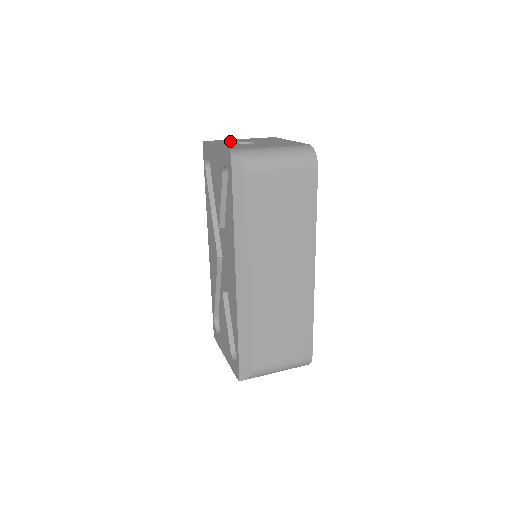
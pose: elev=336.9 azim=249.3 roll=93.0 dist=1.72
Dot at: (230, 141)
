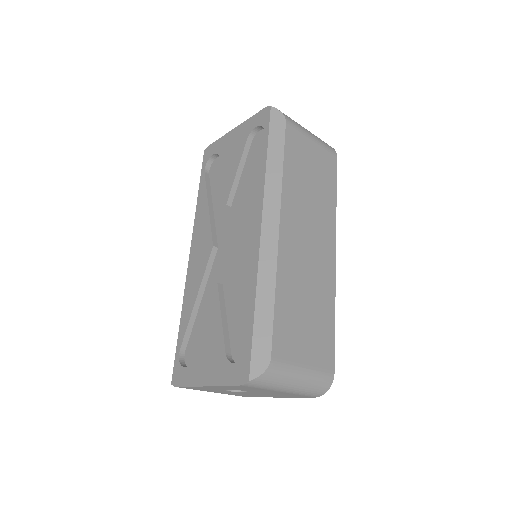
Dot at: occluded
